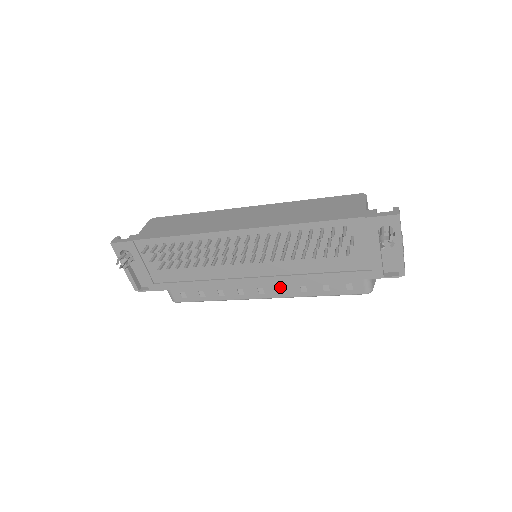
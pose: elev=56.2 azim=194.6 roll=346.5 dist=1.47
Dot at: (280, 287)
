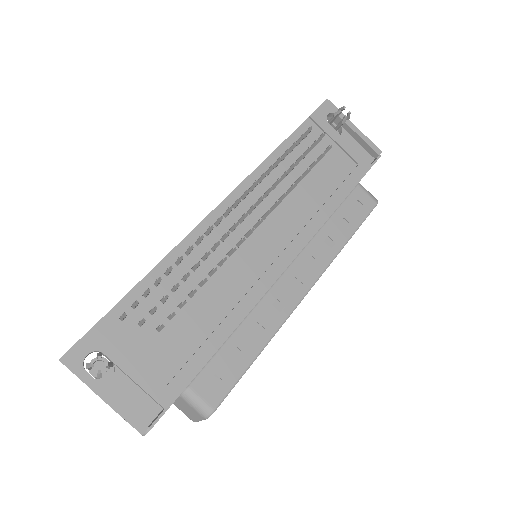
Dot at: (309, 261)
